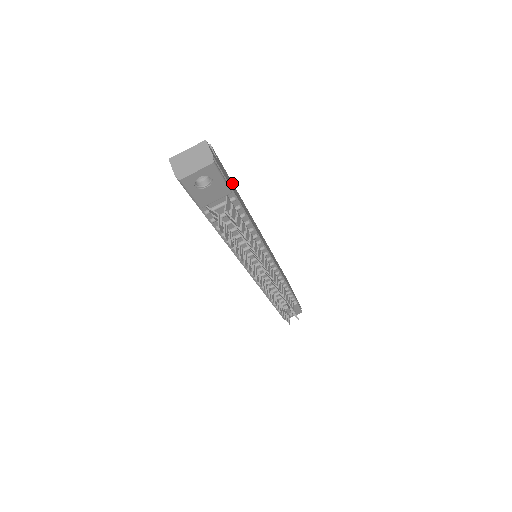
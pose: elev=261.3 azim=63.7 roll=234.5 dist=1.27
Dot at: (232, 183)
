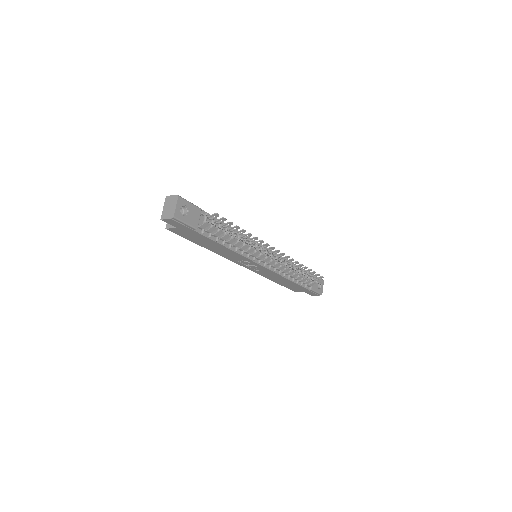
Dot at: occluded
